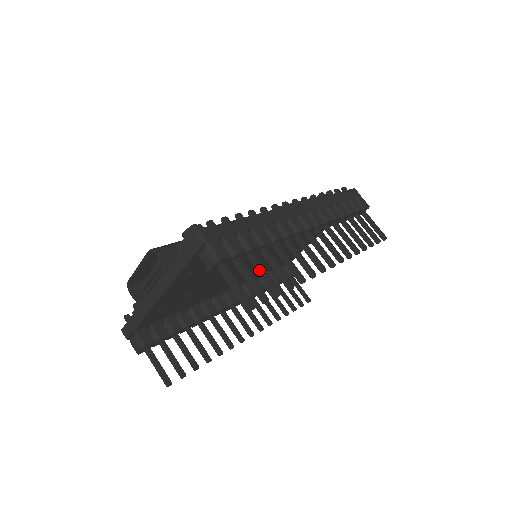
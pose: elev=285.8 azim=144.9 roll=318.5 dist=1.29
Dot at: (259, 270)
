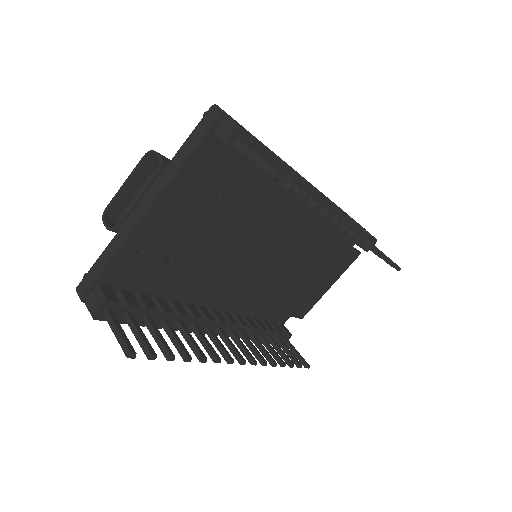
Dot at: occluded
